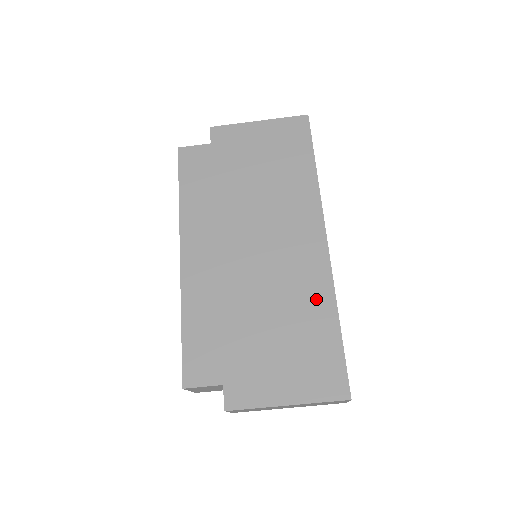
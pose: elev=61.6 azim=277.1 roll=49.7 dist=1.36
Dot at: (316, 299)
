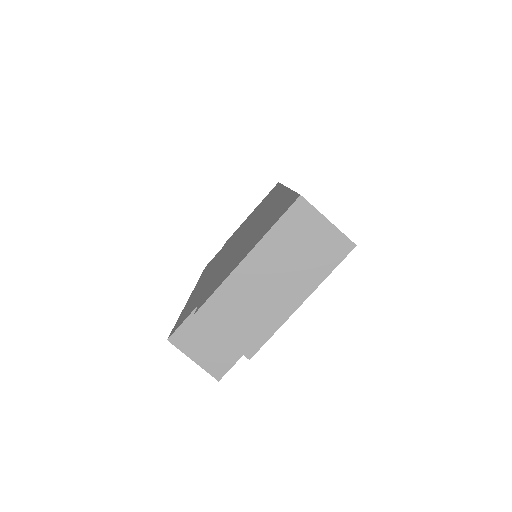
Dot at: occluded
